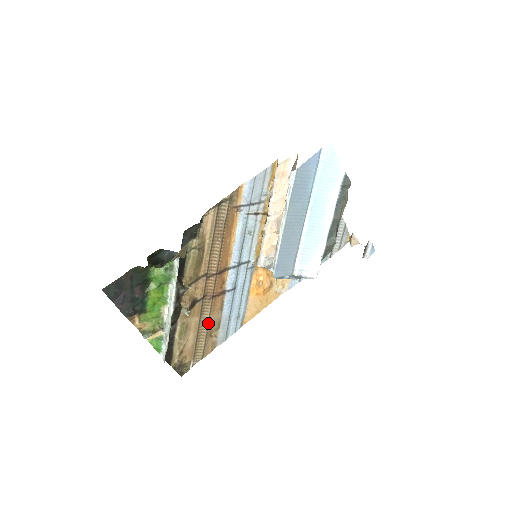
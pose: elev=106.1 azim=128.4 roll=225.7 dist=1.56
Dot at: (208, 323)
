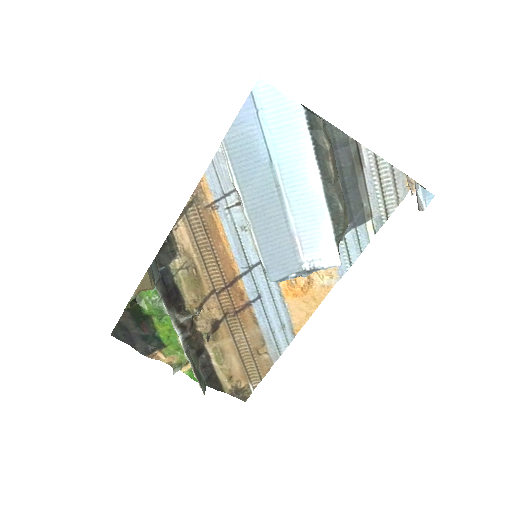
Dot at: (247, 341)
